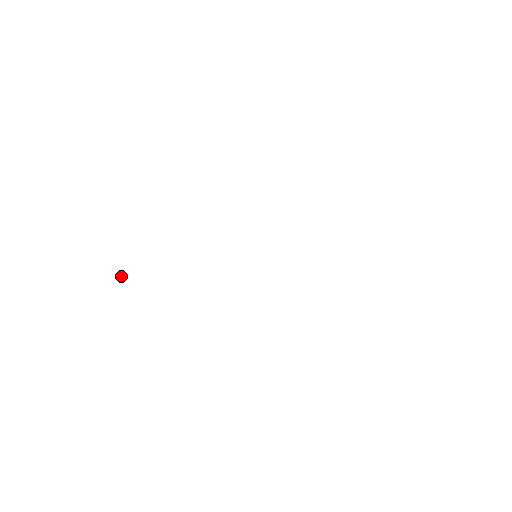
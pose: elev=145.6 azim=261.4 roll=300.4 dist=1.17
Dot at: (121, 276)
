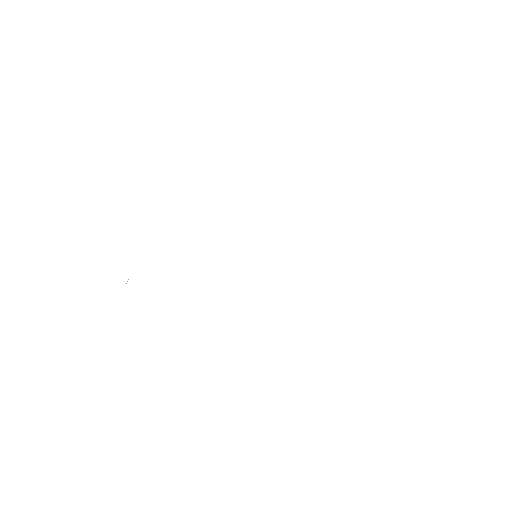
Dot at: (127, 281)
